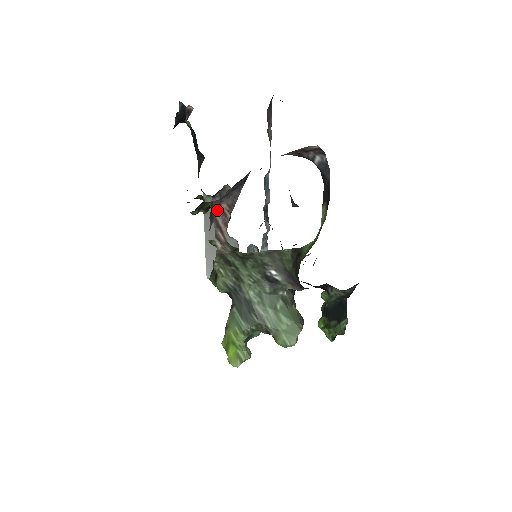
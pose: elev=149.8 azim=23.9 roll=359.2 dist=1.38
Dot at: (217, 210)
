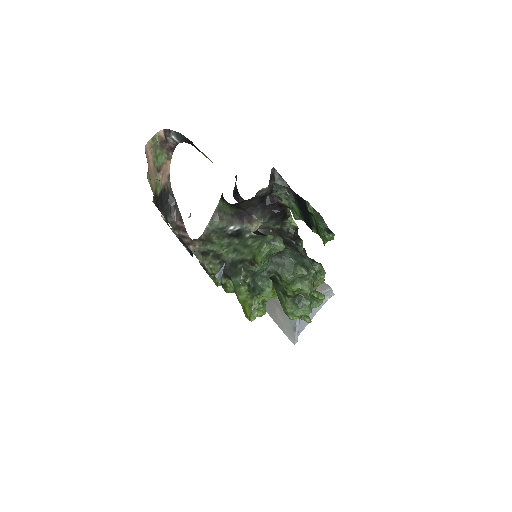
Dot at: (177, 230)
